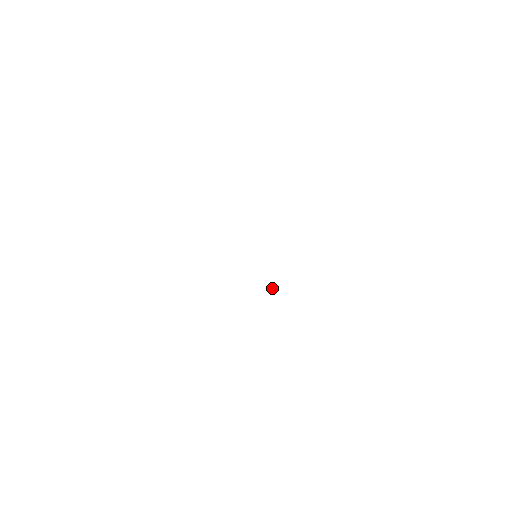
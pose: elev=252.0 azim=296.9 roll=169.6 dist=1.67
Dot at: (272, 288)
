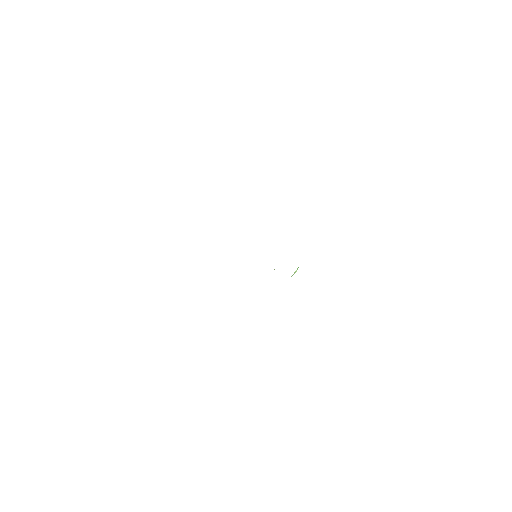
Dot at: (296, 270)
